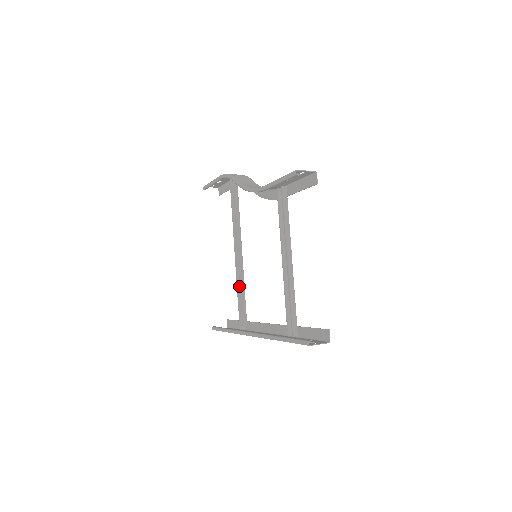
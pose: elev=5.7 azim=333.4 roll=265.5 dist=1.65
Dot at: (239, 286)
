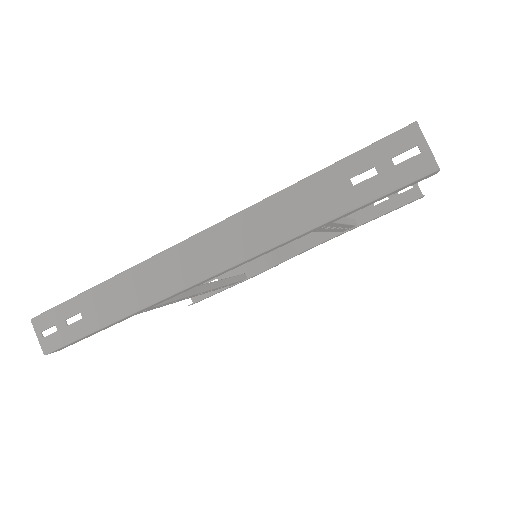
Dot at: occluded
